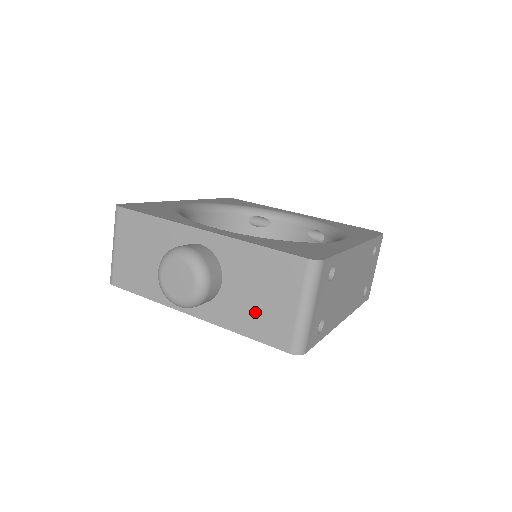
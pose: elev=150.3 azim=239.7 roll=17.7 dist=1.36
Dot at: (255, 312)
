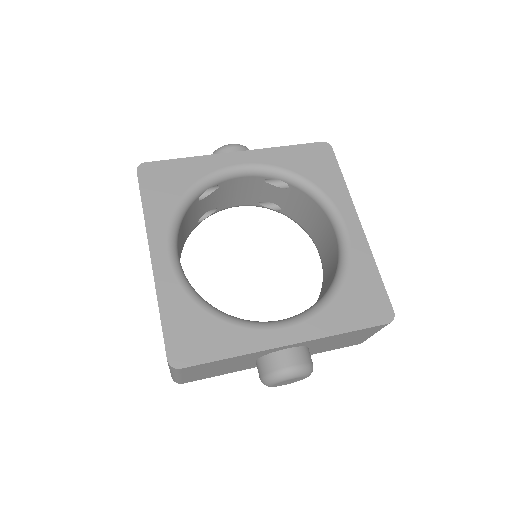
Dot at: (336, 346)
